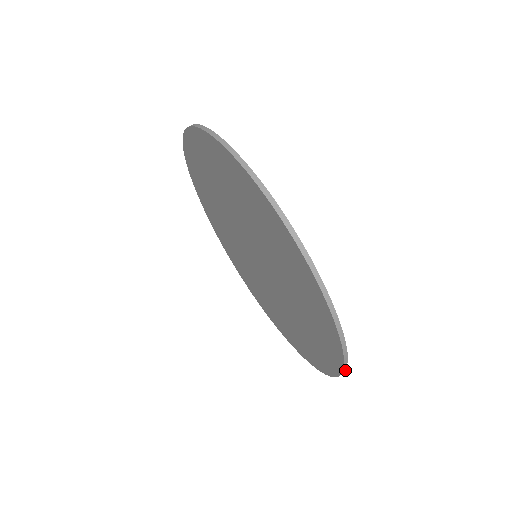
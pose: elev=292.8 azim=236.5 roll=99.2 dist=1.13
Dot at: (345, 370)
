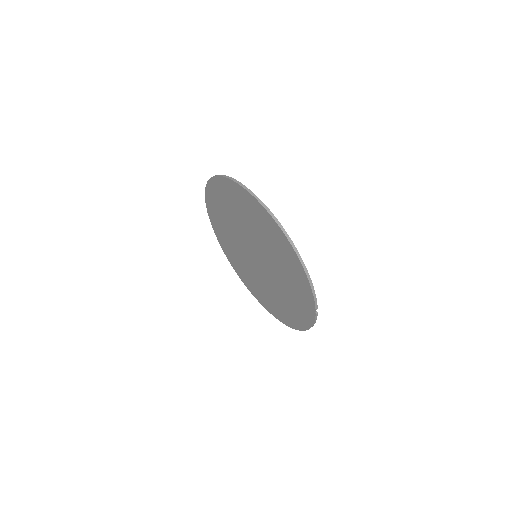
Dot at: occluded
